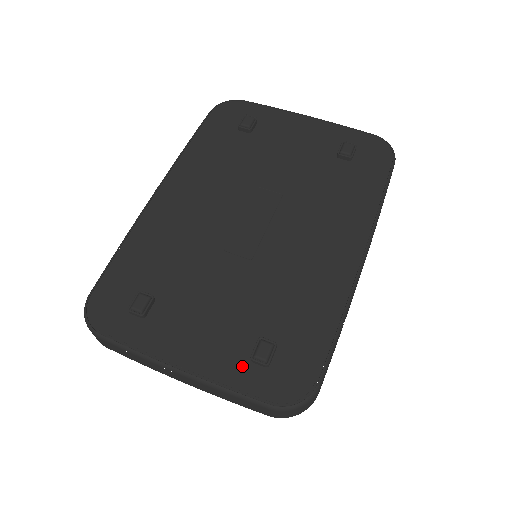
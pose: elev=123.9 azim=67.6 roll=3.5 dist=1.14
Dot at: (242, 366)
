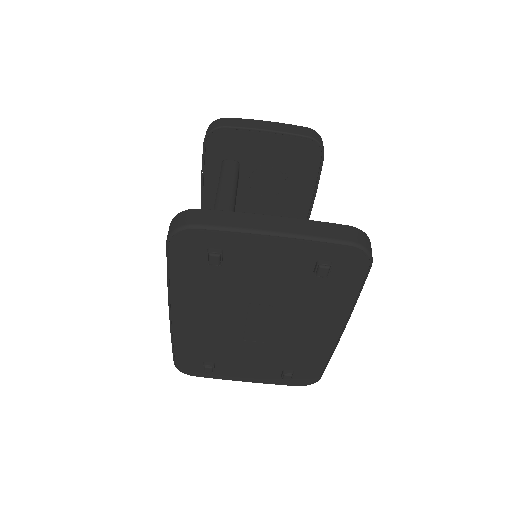
Dot at: (277, 378)
